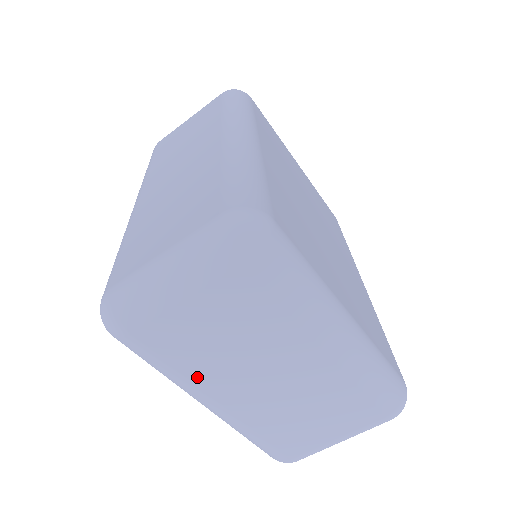
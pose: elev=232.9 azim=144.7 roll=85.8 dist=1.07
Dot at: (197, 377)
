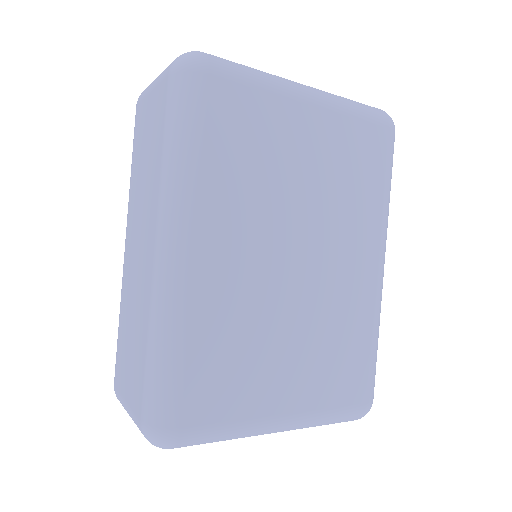
Dot at: occluded
